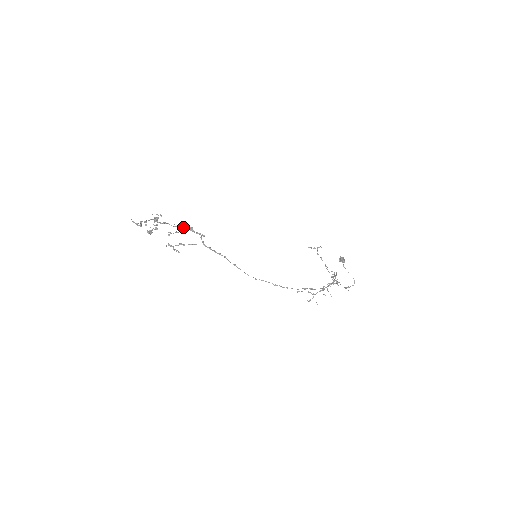
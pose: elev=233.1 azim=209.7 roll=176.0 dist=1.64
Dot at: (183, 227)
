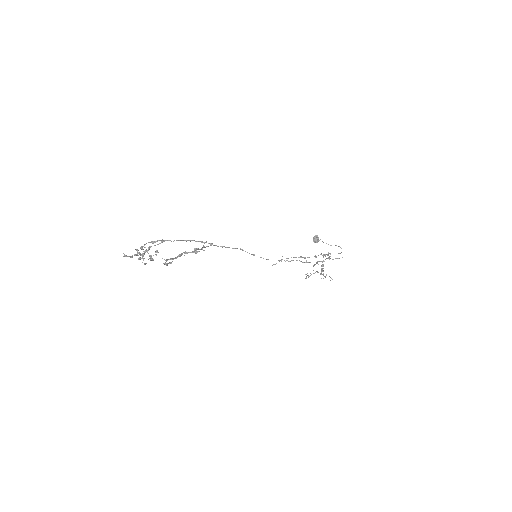
Dot at: (183, 240)
